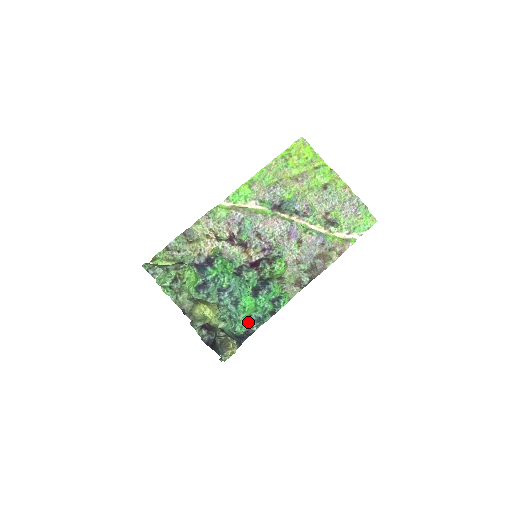
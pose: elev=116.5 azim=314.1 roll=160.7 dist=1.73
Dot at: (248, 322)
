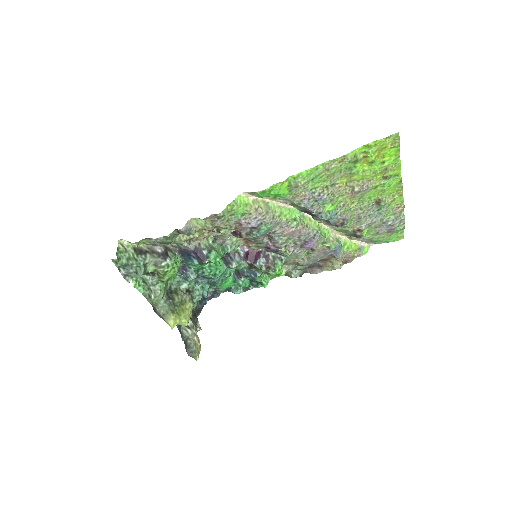
Dot at: occluded
